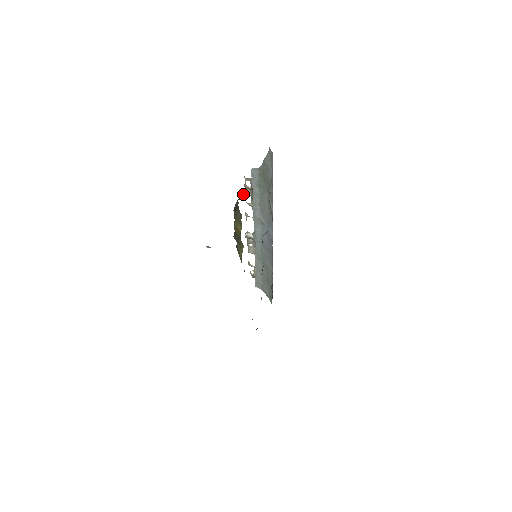
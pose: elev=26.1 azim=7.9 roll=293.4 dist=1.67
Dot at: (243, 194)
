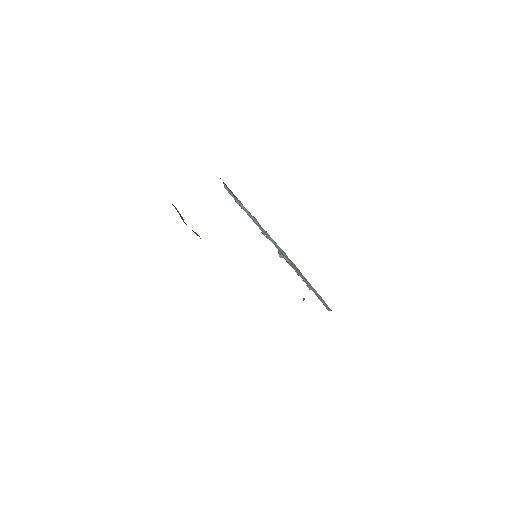
Dot at: occluded
